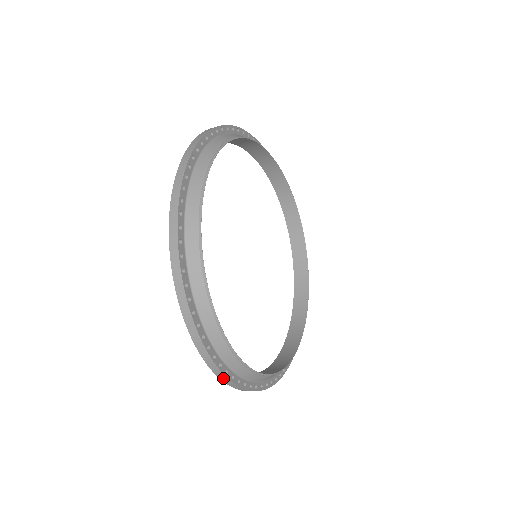
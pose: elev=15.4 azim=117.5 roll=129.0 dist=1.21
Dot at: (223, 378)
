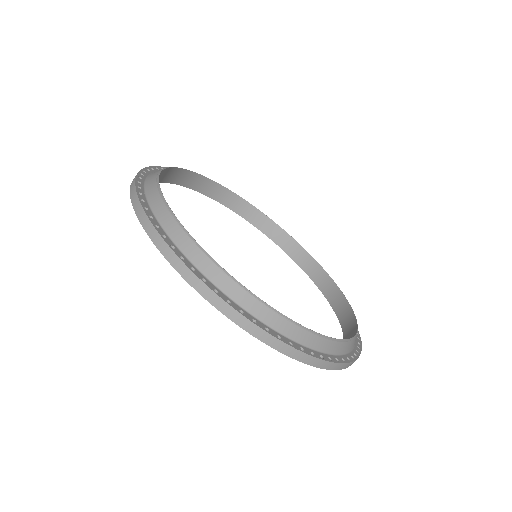
Dot at: (137, 206)
